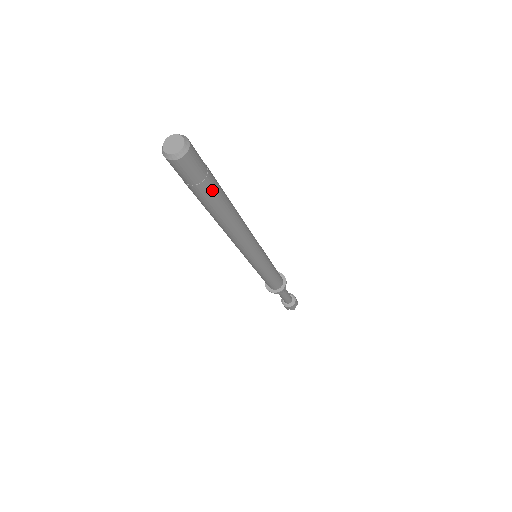
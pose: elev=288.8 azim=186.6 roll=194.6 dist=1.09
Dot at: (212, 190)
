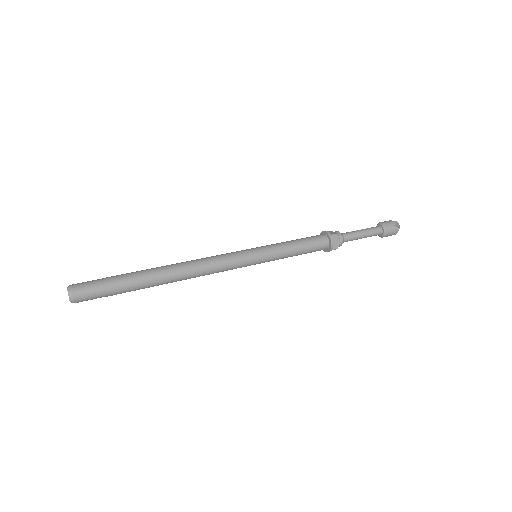
Dot at: (123, 291)
